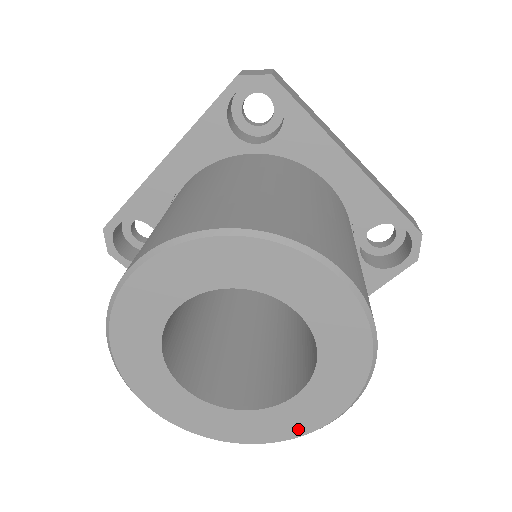
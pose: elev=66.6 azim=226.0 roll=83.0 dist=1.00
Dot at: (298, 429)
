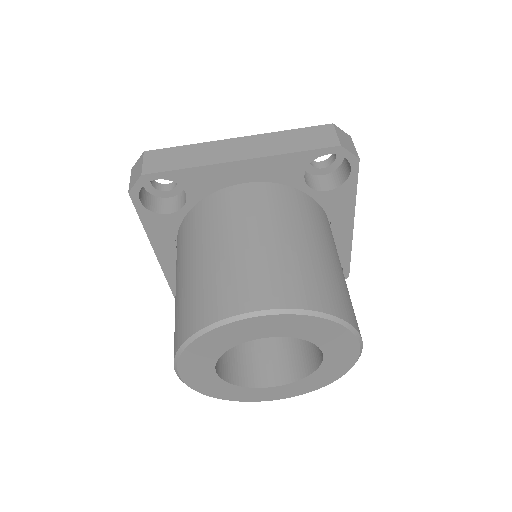
Dot at: (348, 363)
